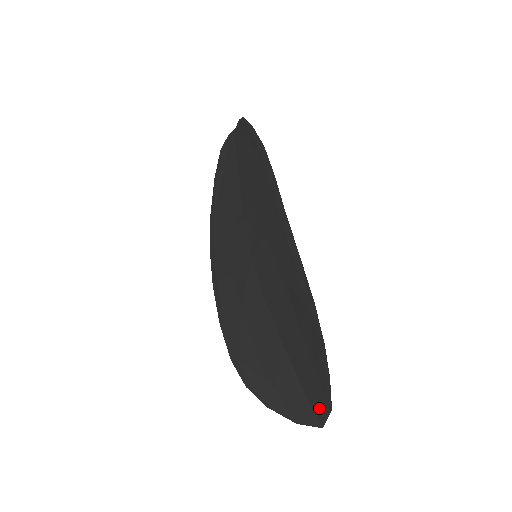
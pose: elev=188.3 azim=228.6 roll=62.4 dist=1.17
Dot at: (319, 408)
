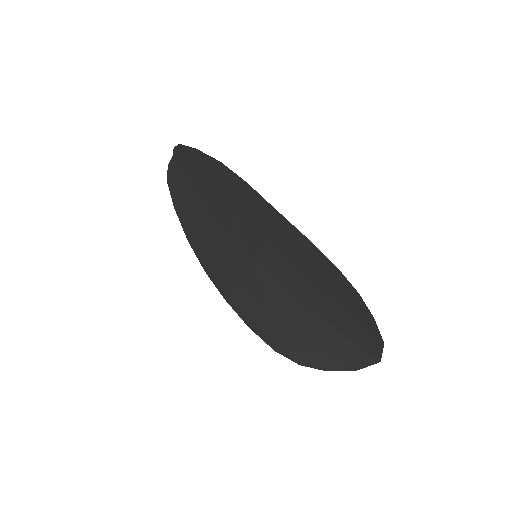
Dot at: (372, 348)
